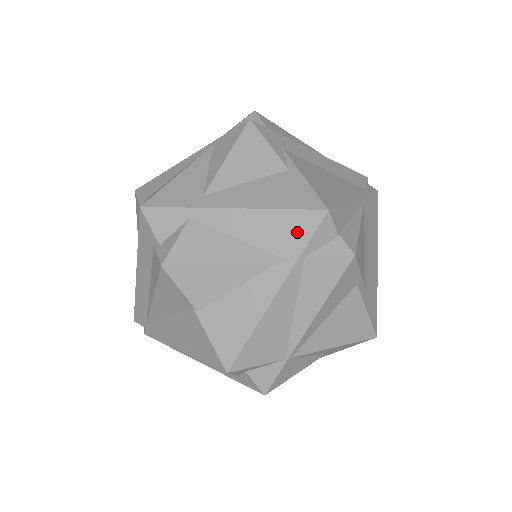
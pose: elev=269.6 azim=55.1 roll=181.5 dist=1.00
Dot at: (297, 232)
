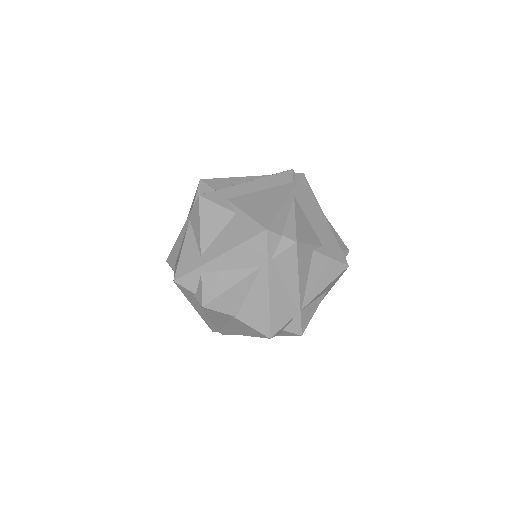
Dot at: (258, 250)
